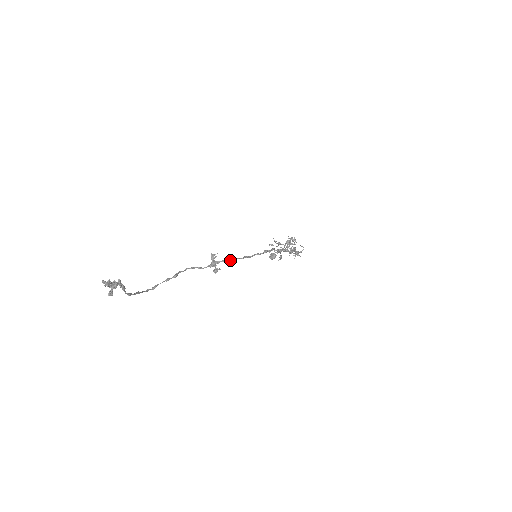
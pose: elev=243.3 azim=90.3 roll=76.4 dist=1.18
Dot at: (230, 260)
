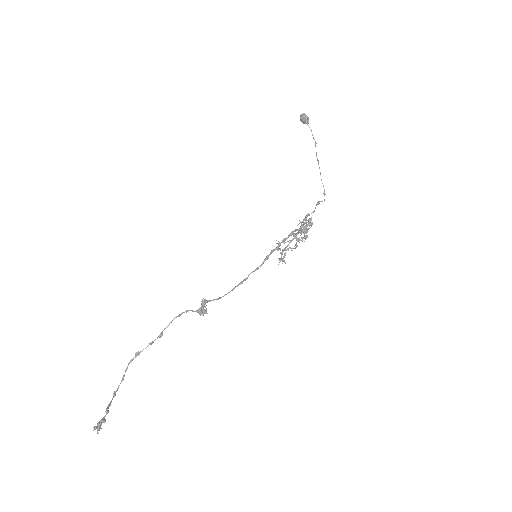
Dot at: occluded
